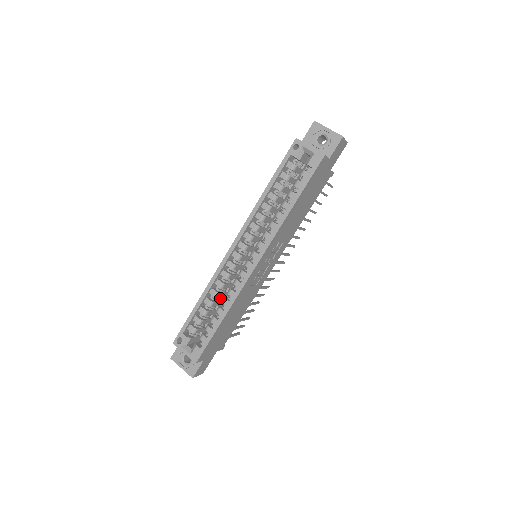
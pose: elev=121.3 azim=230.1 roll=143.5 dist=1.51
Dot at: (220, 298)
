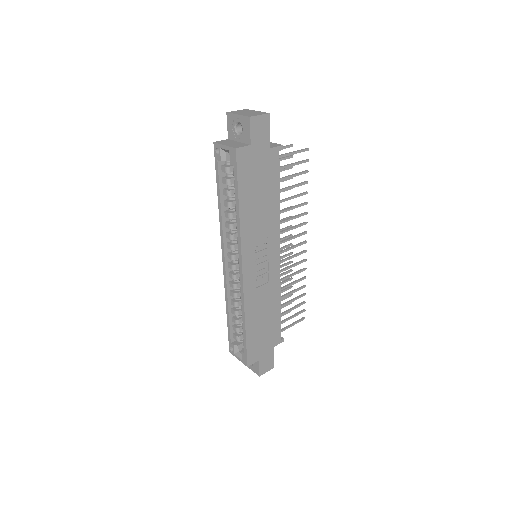
Dot at: occluded
